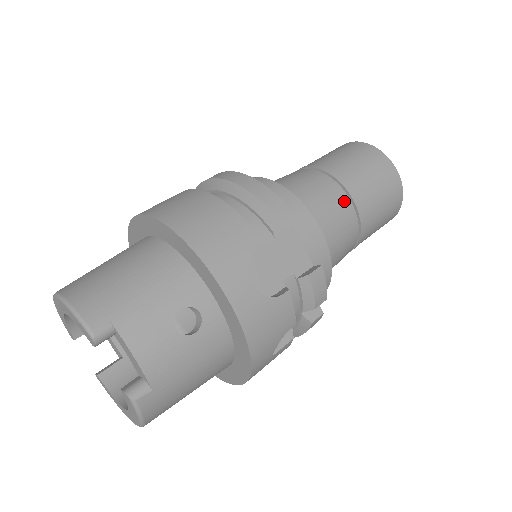
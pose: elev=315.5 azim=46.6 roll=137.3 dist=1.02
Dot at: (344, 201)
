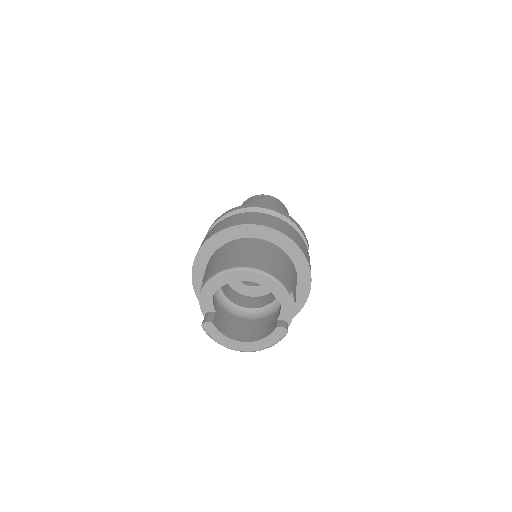
Dot at: occluded
